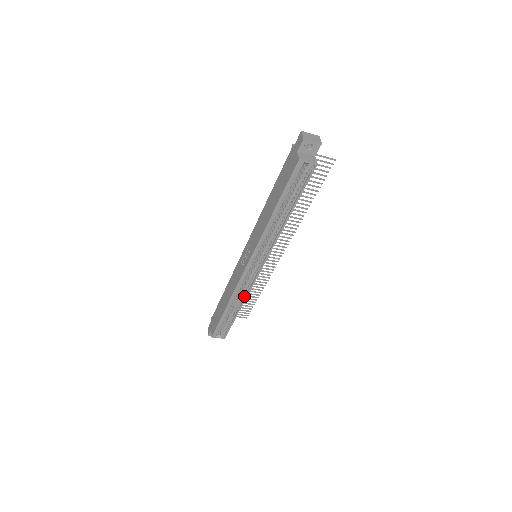
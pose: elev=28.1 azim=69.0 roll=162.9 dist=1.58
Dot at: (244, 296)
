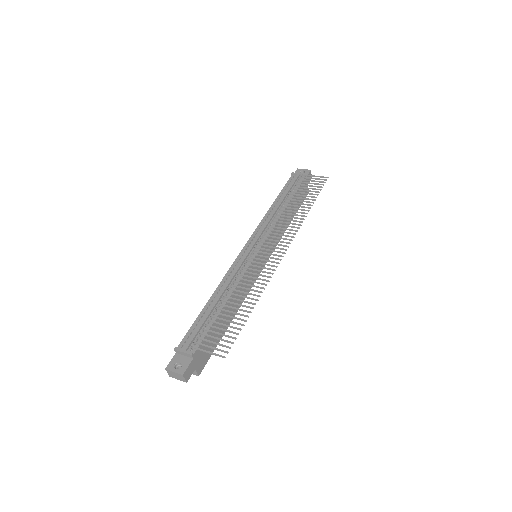
Dot at: occluded
